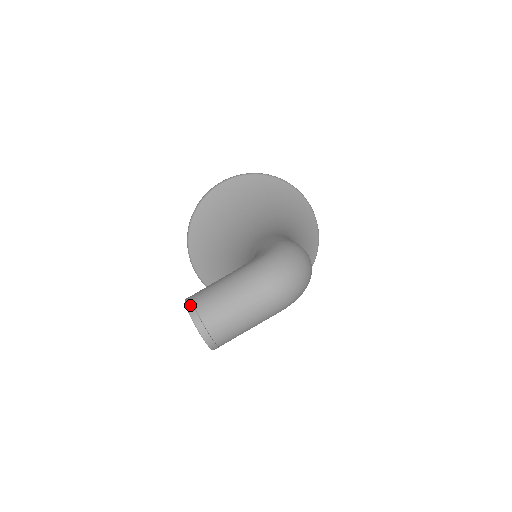
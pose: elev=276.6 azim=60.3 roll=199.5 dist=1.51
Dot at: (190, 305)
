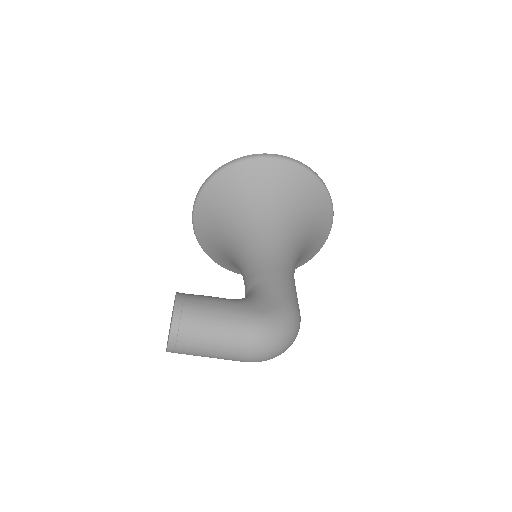
Dot at: (178, 313)
